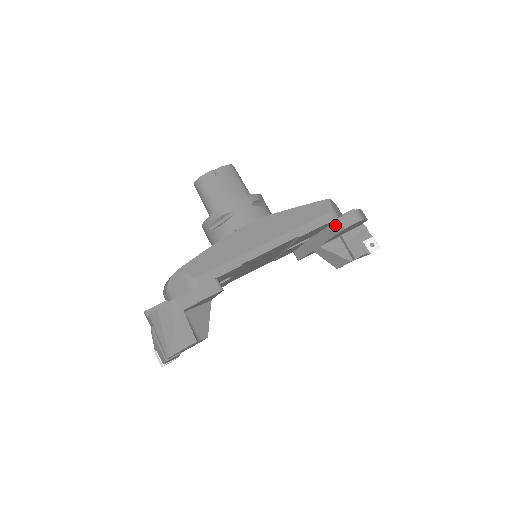
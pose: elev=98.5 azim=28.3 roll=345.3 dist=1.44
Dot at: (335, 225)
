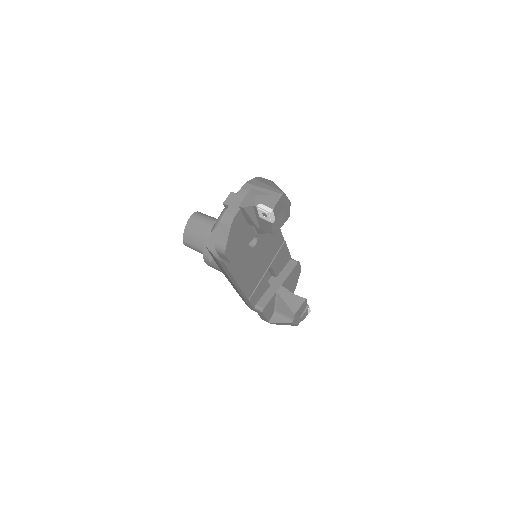
Dot at: (290, 263)
